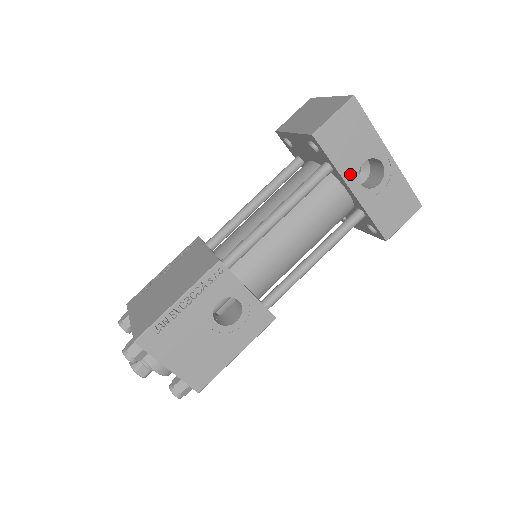
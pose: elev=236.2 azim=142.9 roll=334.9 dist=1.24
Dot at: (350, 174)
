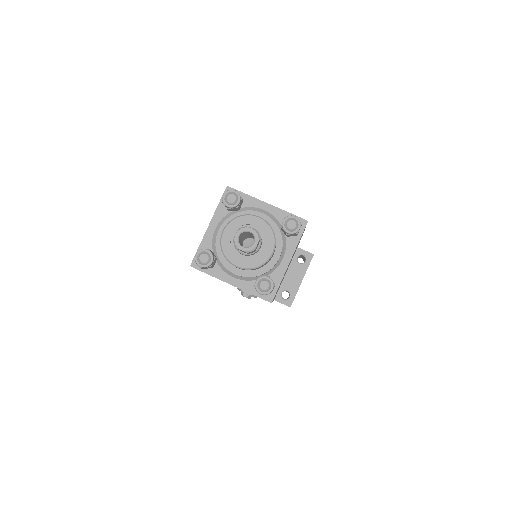
Dot at: occluded
